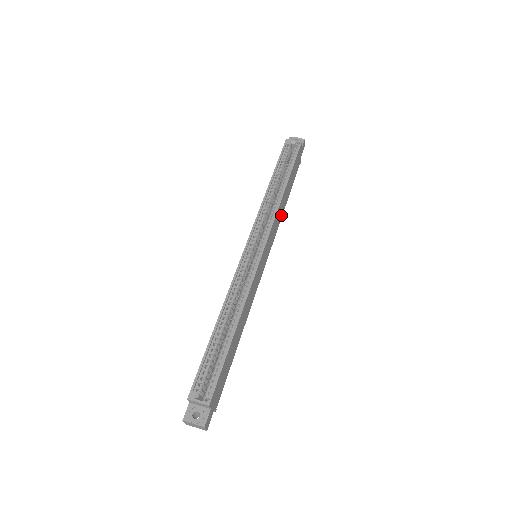
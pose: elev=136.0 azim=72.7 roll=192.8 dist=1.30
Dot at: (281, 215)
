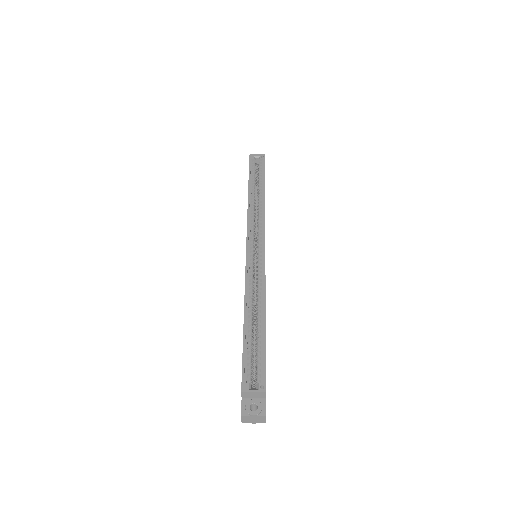
Dot at: occluded
